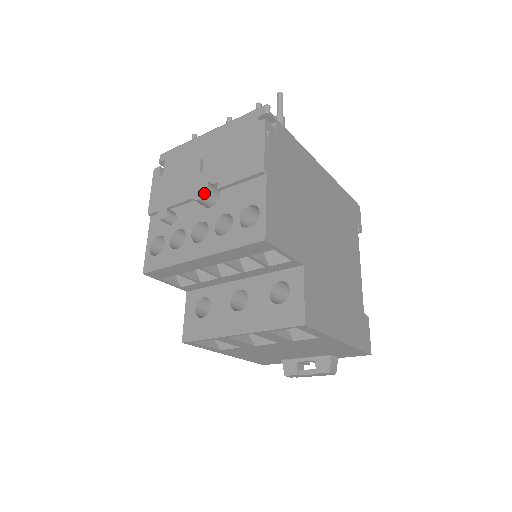
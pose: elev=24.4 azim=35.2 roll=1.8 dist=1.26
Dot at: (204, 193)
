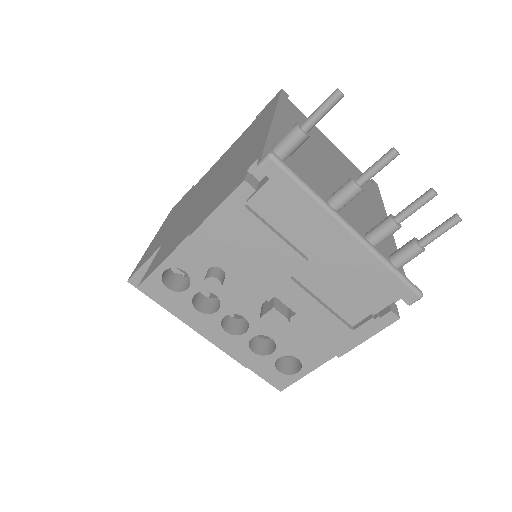
Dot at: (275, 334)
